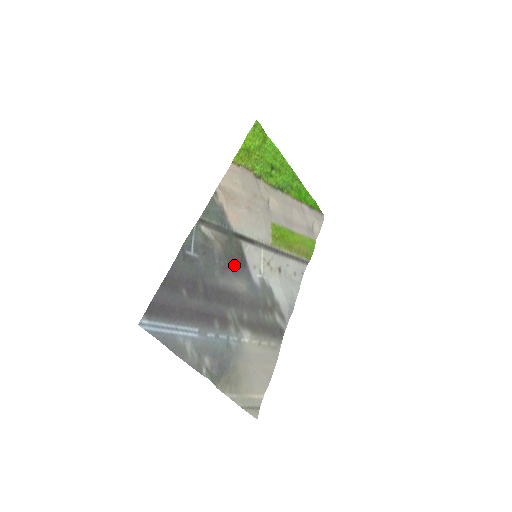
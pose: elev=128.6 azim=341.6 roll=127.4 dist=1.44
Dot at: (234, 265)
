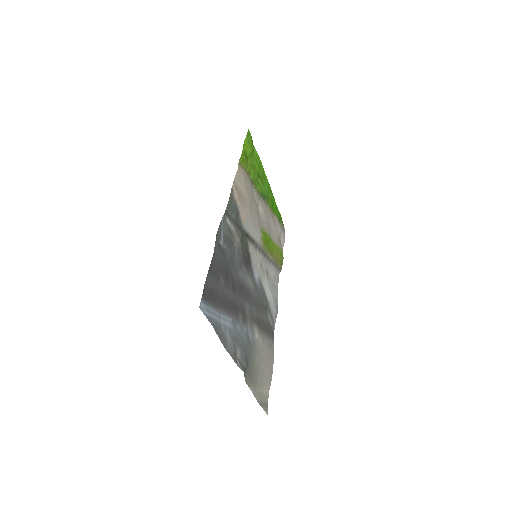
Dot at: (245, 261)
